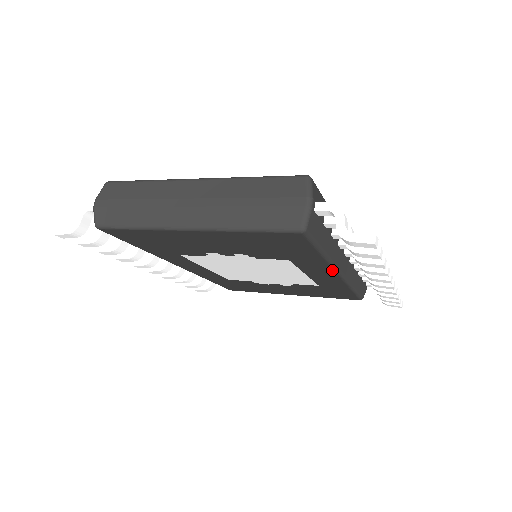
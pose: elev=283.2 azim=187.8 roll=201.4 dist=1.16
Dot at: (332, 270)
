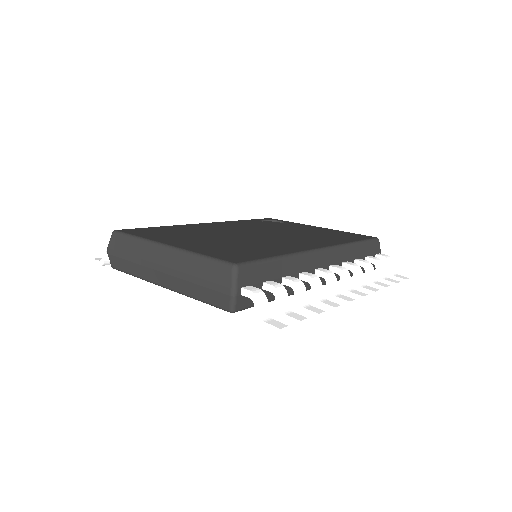
Dot at: occluded
